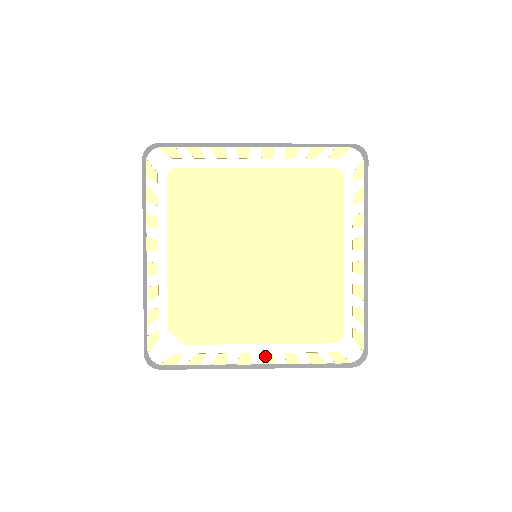
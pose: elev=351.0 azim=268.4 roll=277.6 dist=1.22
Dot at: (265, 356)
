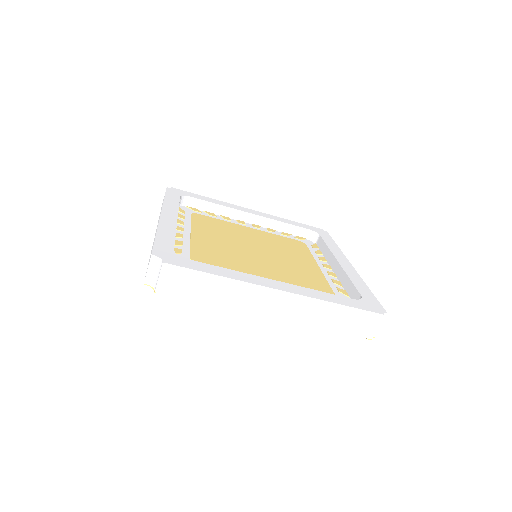
Dot at: occluded
